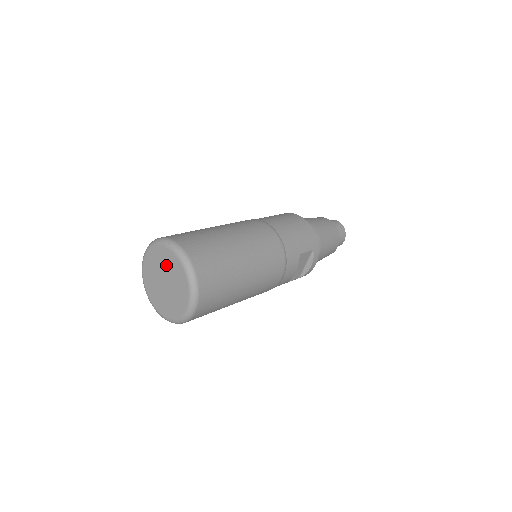
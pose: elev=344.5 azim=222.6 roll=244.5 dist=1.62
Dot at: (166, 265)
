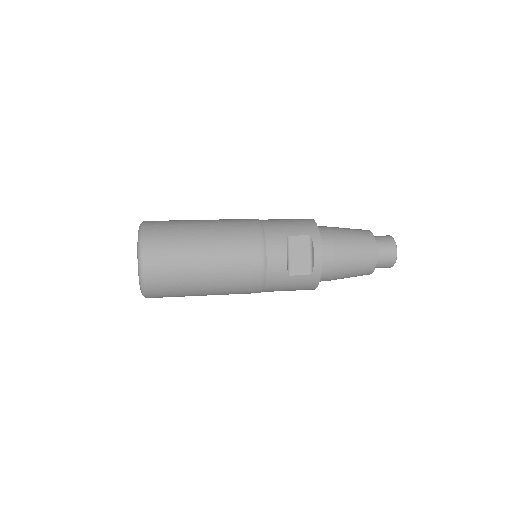
Dot at: occluded
